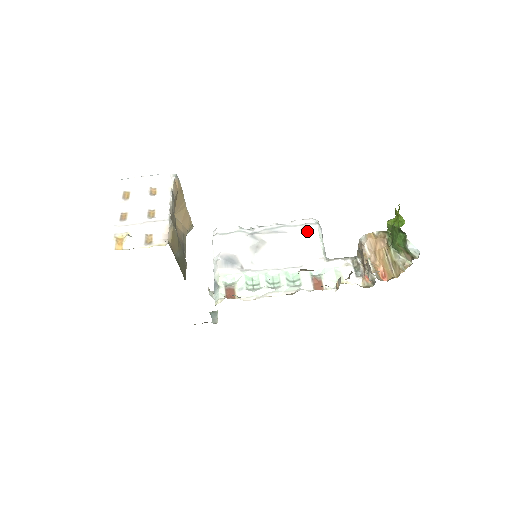
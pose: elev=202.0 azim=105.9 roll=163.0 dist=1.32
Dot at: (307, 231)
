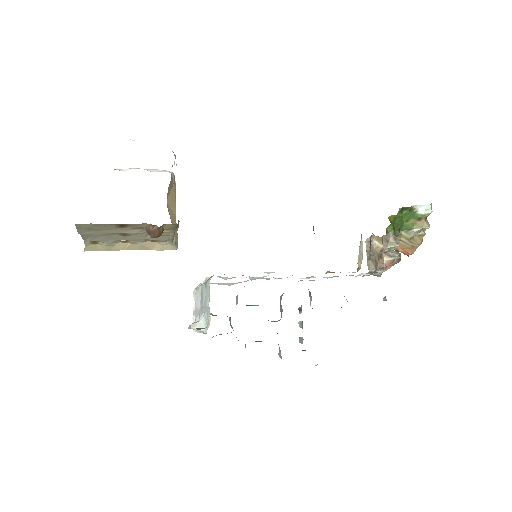
Dot at: occluded
